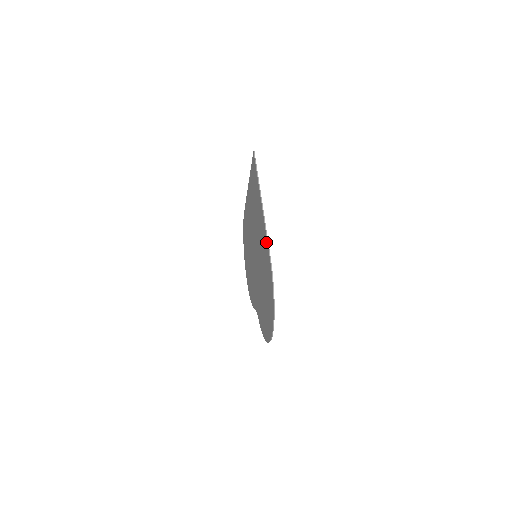
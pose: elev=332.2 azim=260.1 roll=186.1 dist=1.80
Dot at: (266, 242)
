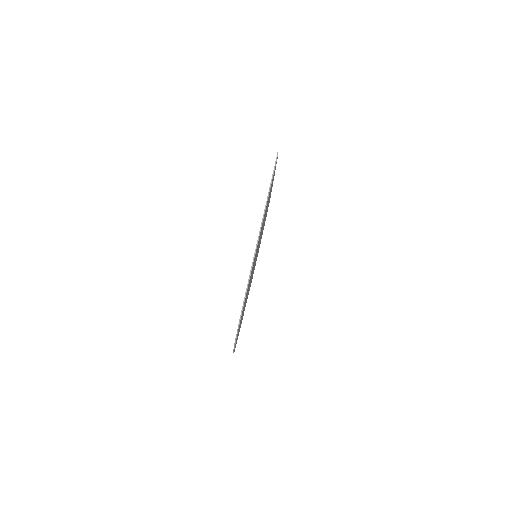
Dot at: occluded
